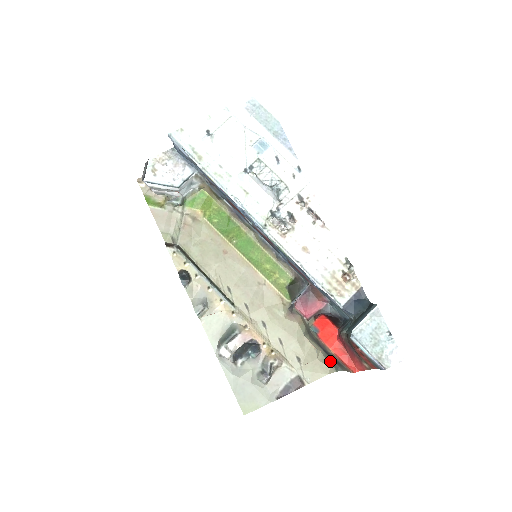
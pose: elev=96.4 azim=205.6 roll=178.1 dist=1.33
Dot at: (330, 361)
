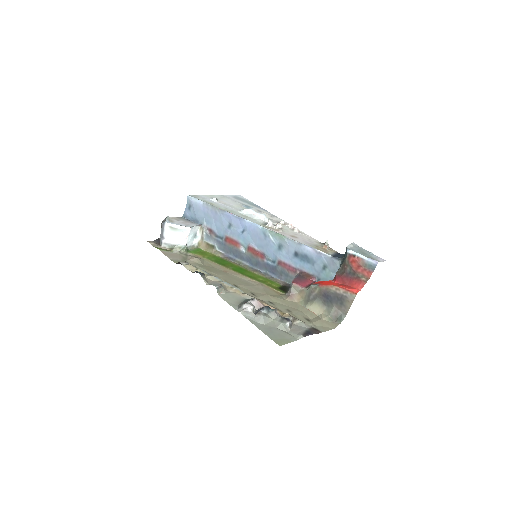
Dot at: (333, 314)
